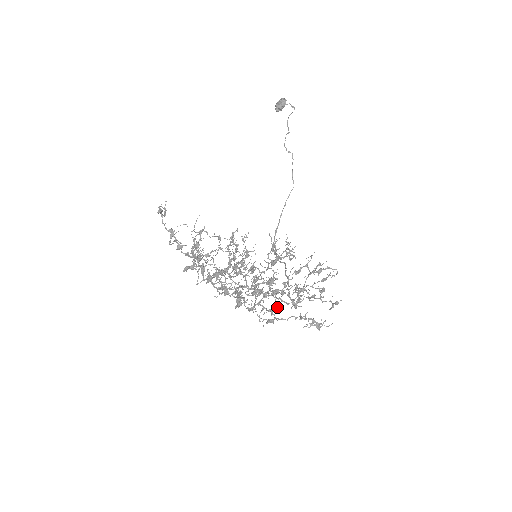
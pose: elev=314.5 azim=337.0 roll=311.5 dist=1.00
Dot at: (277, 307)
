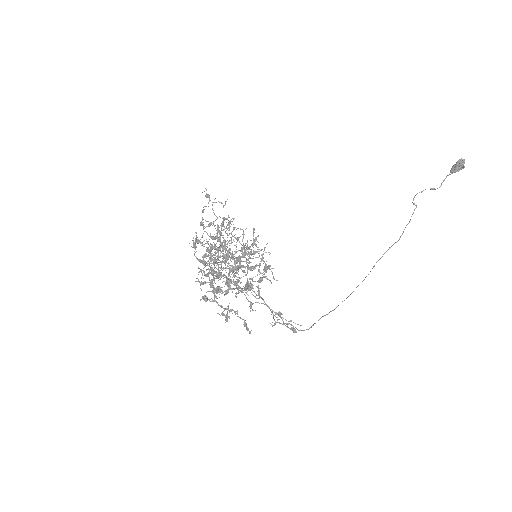
Dot at: (213, 287)
